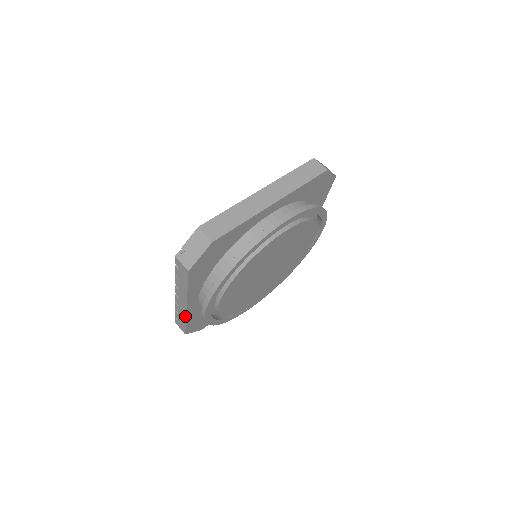
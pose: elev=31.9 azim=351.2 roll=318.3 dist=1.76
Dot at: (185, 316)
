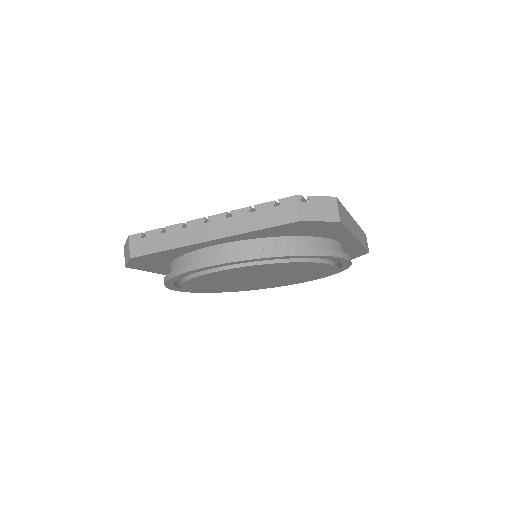
Dot at: (181, 245)
